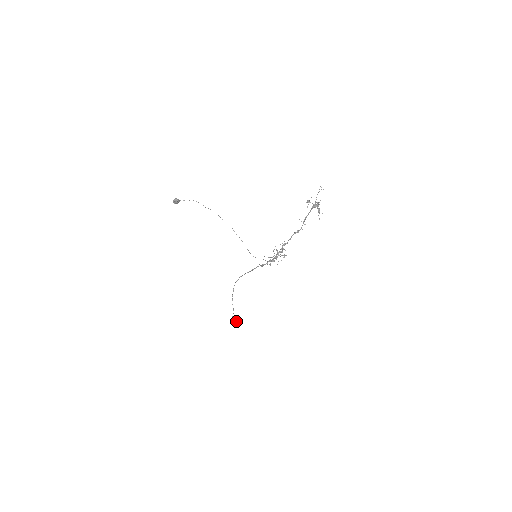
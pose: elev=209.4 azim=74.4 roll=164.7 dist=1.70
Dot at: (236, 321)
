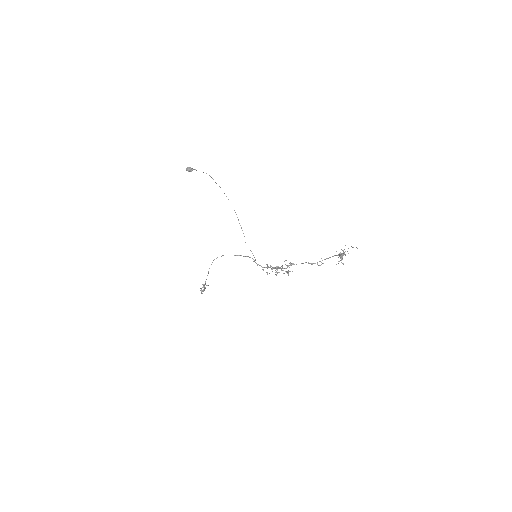
Dot at: occluded
